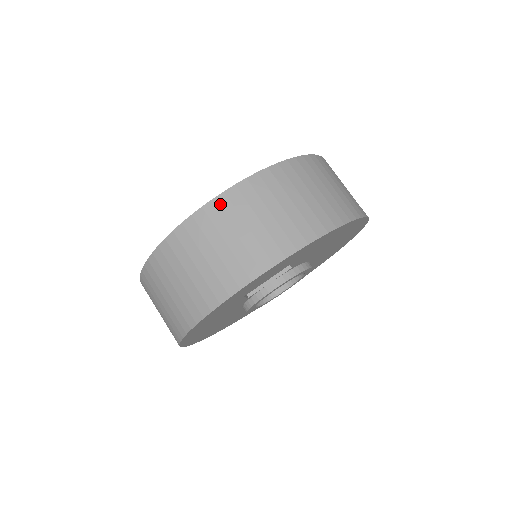
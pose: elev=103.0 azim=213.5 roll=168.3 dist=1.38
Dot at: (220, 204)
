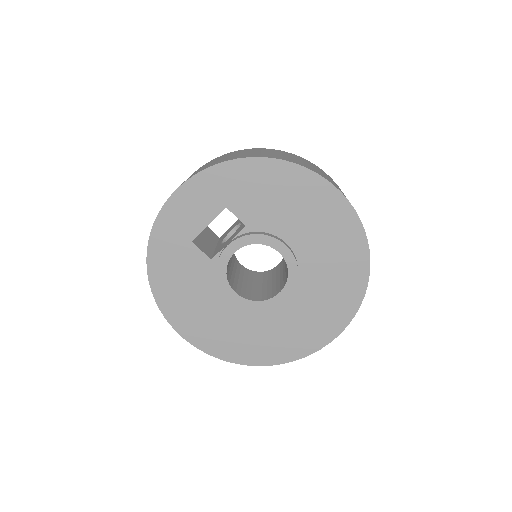
Dot at: occluded
